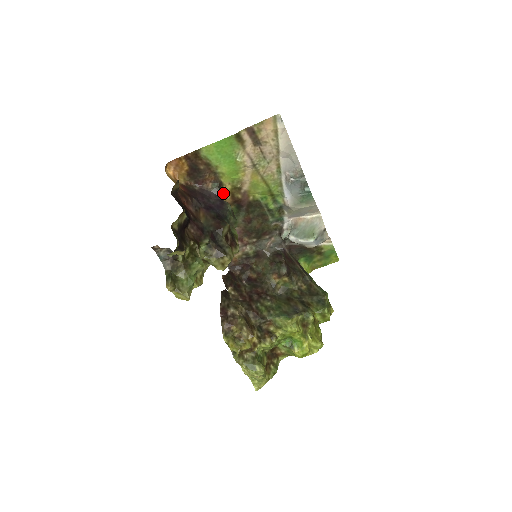
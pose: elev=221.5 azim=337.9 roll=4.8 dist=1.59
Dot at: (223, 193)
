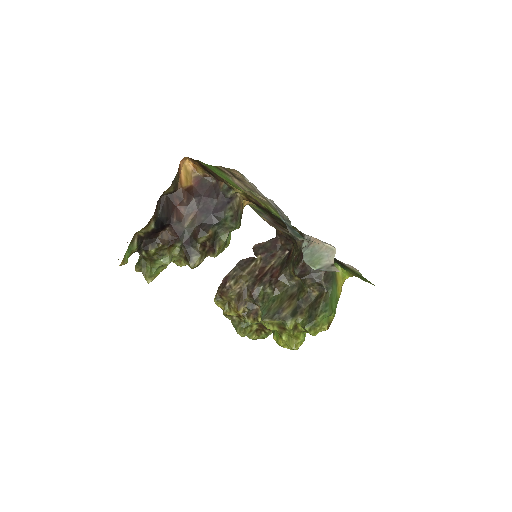
Dot at: occluded
